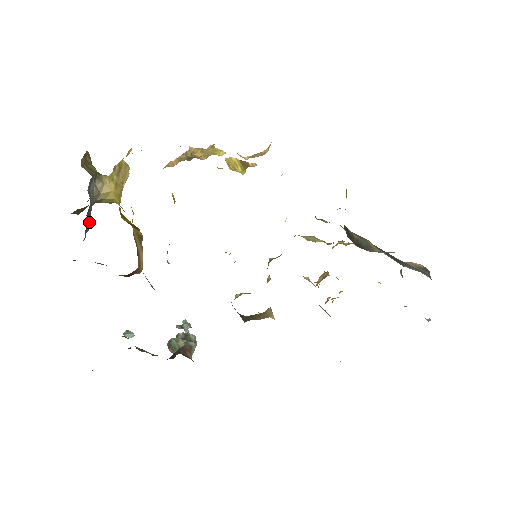
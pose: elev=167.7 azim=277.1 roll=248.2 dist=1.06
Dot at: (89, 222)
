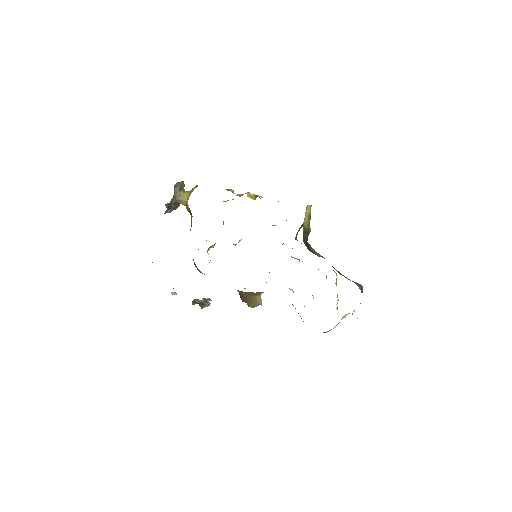
Dot at: (171, 208)
